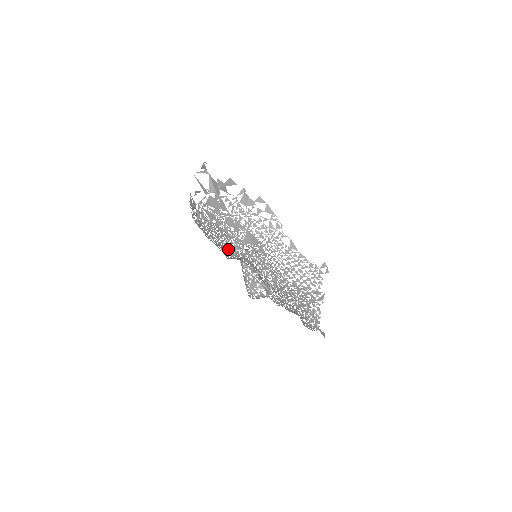
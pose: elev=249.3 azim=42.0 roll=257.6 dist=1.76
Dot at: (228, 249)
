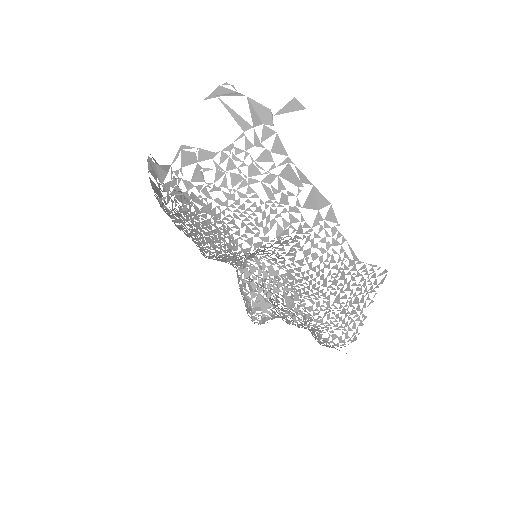
Dot at: occluded
